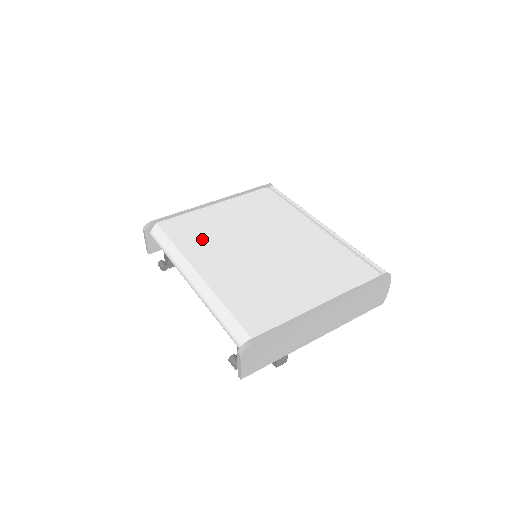
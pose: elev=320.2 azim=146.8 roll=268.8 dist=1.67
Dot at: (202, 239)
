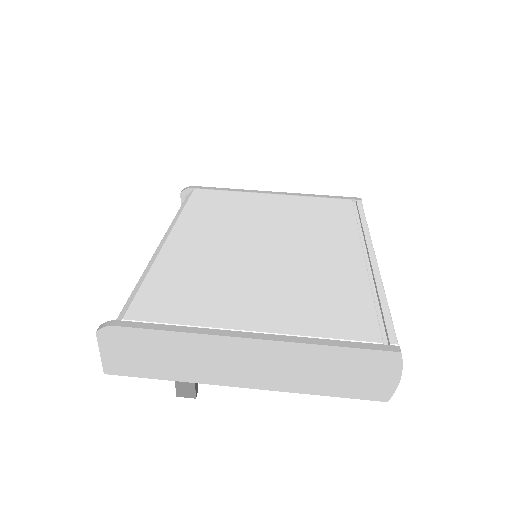
Dot at: (214, 215)
